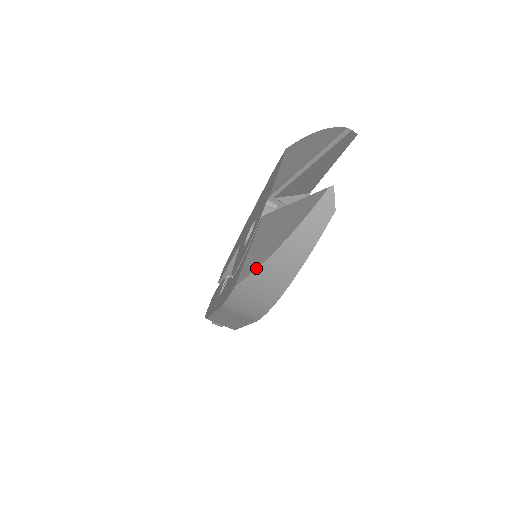
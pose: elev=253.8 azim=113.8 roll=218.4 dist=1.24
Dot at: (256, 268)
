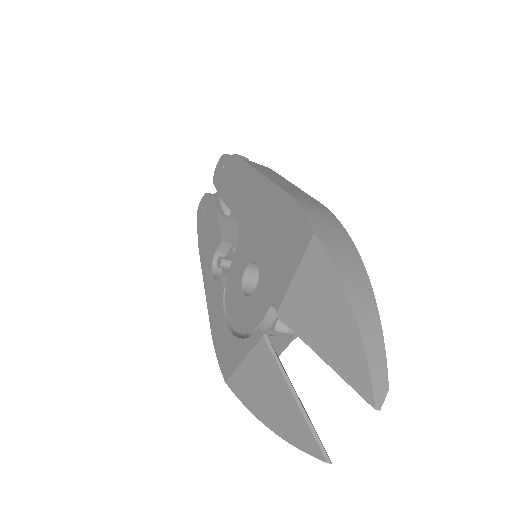
Dot at: (246, 406)
